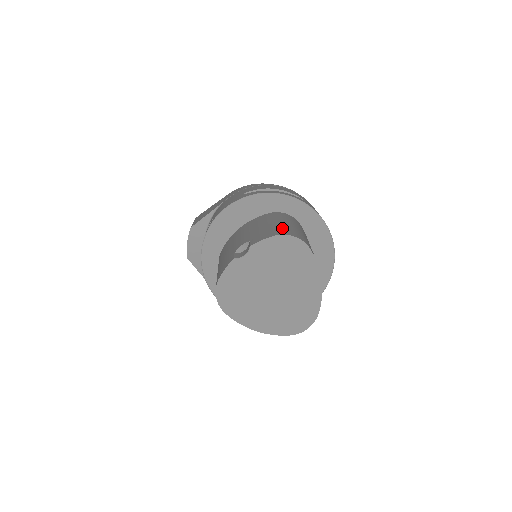
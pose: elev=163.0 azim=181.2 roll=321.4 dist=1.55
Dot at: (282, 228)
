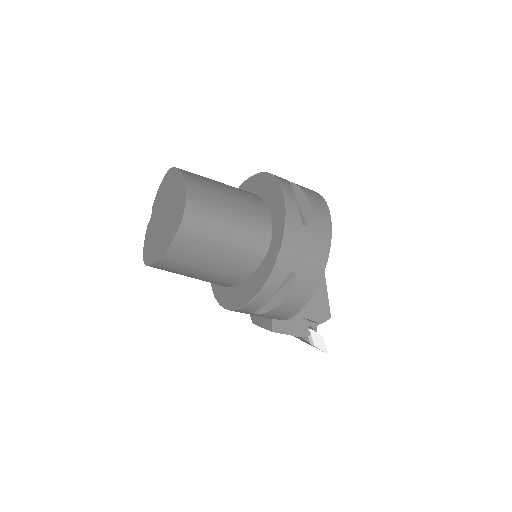
Dot at: occluded
